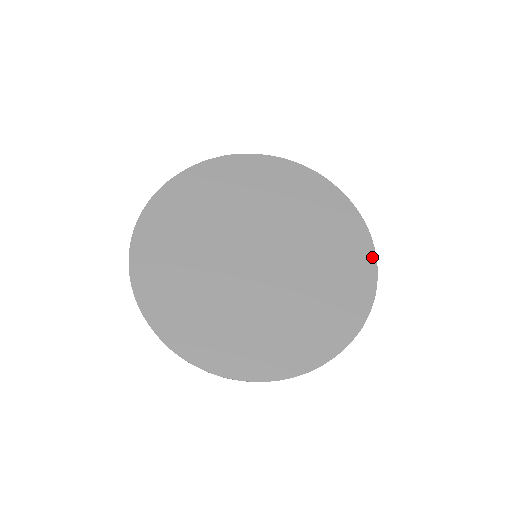
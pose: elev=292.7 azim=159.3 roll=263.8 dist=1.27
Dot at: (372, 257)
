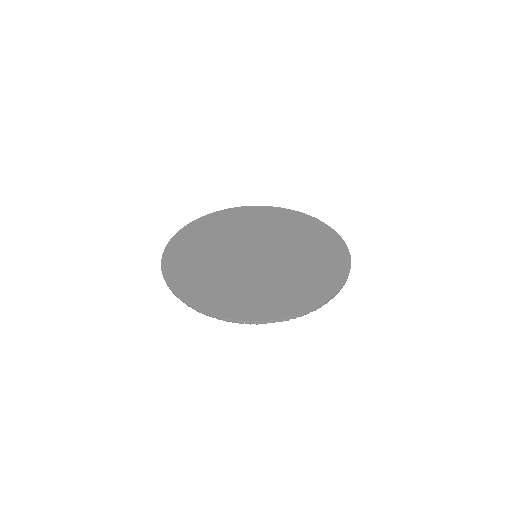
Dot at: (329, 229)
